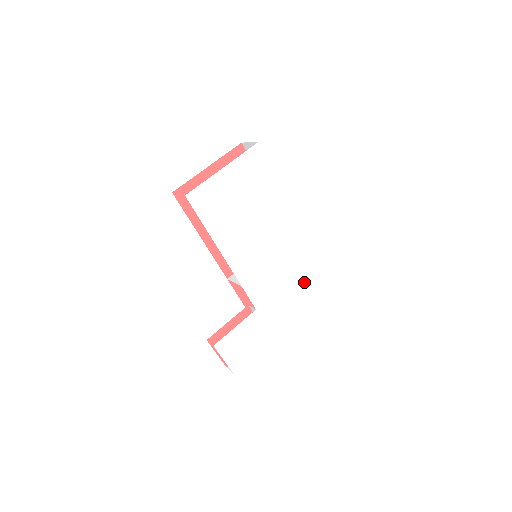
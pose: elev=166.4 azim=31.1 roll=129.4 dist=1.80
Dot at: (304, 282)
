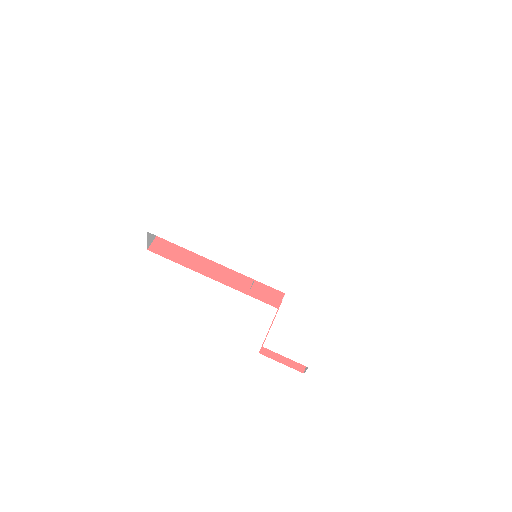
Dot at: (319, 250)
